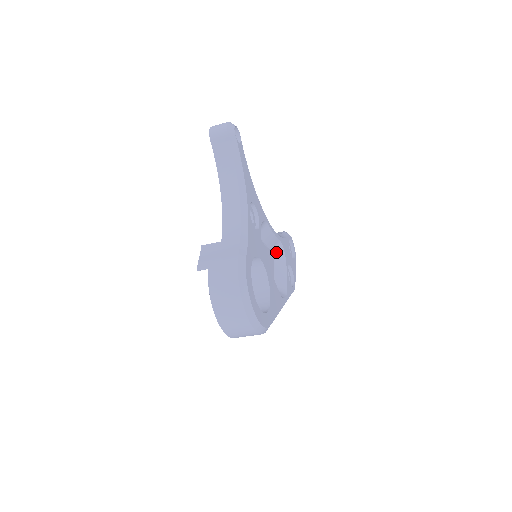
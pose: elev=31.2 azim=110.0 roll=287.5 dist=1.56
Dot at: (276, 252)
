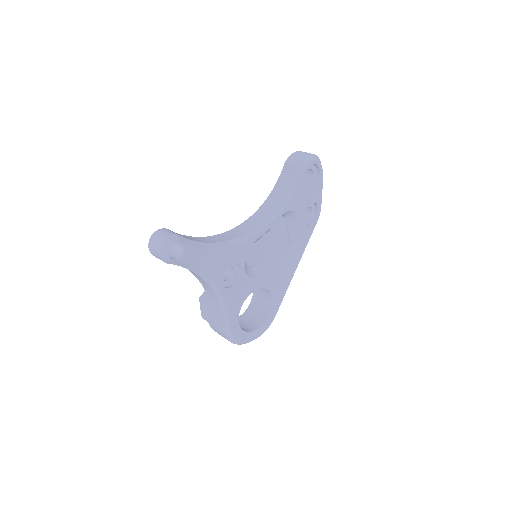
Dot at: (285, 215)
